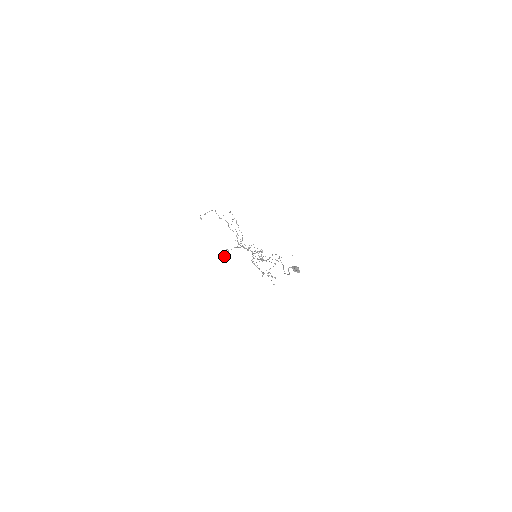
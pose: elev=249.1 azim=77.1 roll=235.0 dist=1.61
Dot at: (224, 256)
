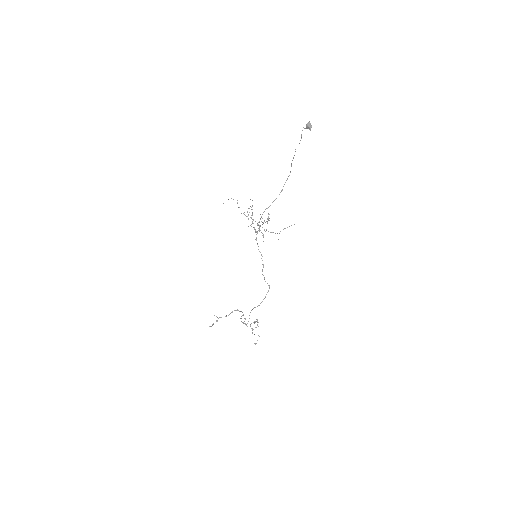
Dot at: (210, 326)
